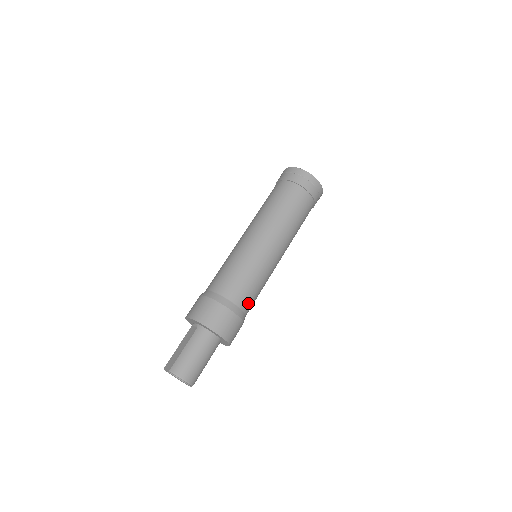
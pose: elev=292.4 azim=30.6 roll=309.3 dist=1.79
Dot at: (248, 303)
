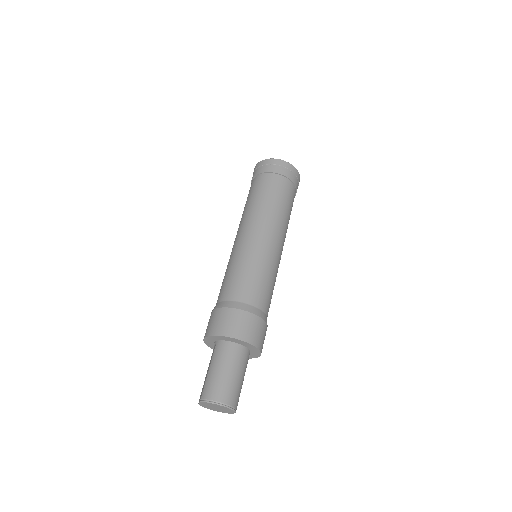
Dot at: (259, 298)
